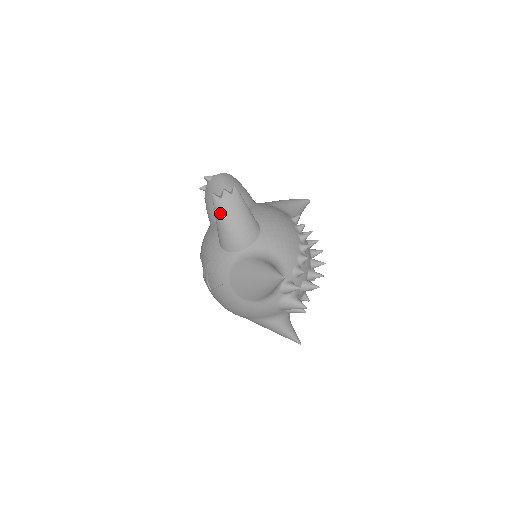
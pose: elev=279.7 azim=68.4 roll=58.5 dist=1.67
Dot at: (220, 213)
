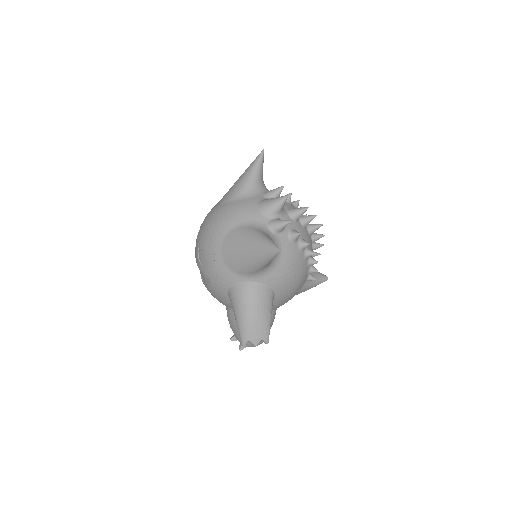
Dot at: occluded
